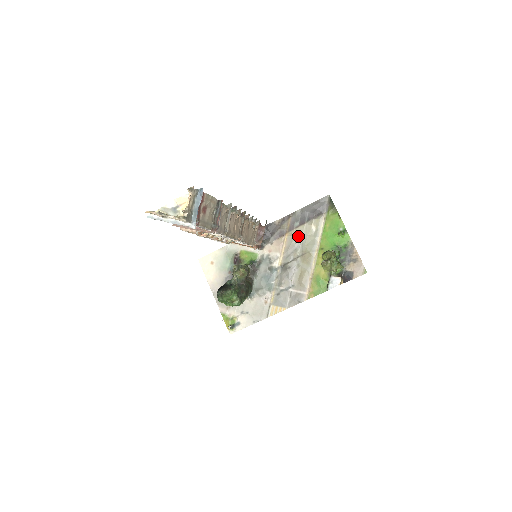
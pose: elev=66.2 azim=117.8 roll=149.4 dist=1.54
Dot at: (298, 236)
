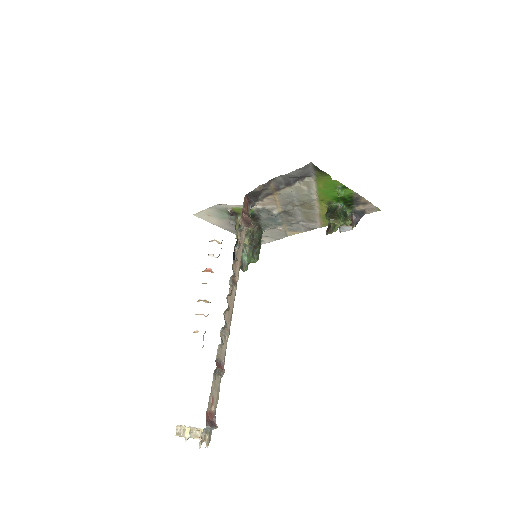
Dot at: (289, 195)
